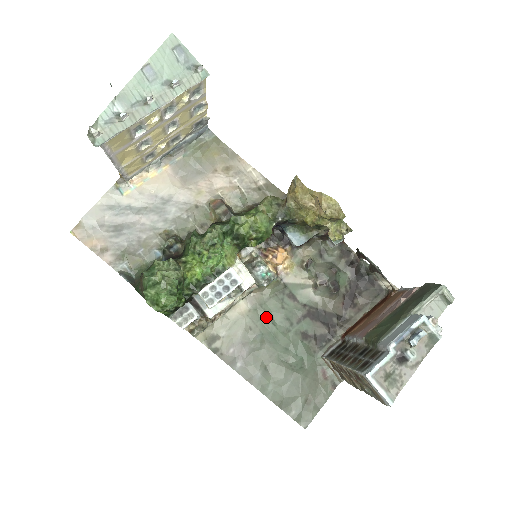
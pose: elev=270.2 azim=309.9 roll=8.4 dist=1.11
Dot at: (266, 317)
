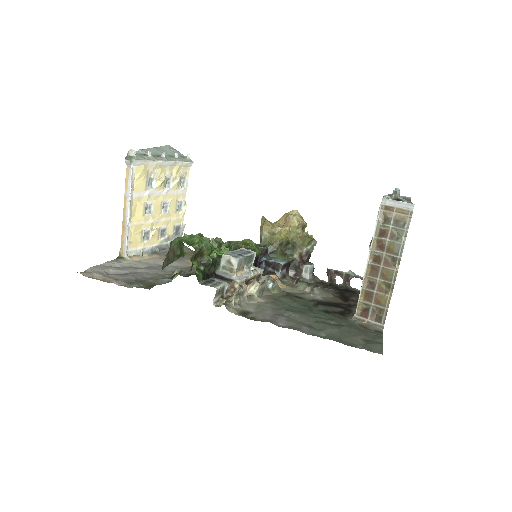
Dot at: (285, 305)
